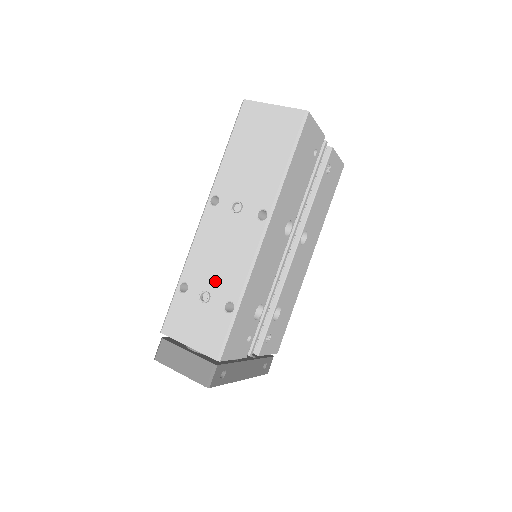
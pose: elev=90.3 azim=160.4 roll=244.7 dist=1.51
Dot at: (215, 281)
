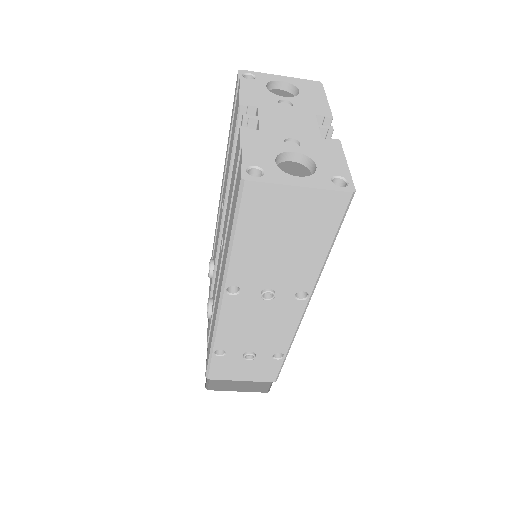
Dot at: (257, 345)
